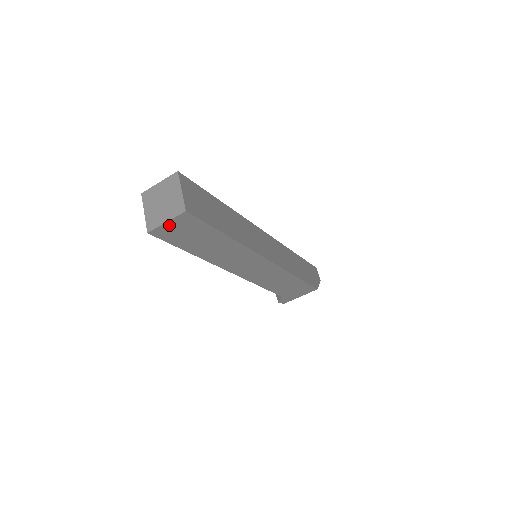
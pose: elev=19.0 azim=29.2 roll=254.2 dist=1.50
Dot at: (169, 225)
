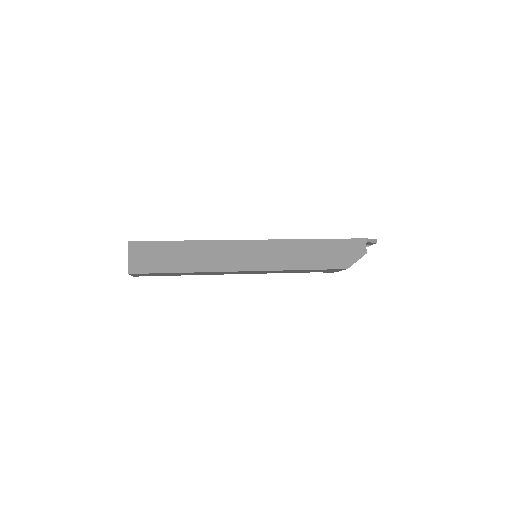
Dot at: (135, 275)
